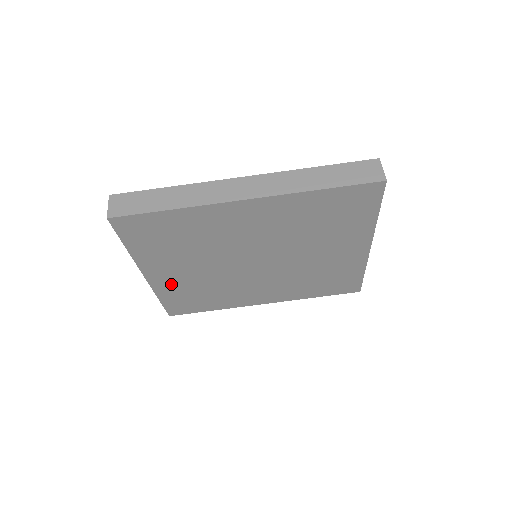
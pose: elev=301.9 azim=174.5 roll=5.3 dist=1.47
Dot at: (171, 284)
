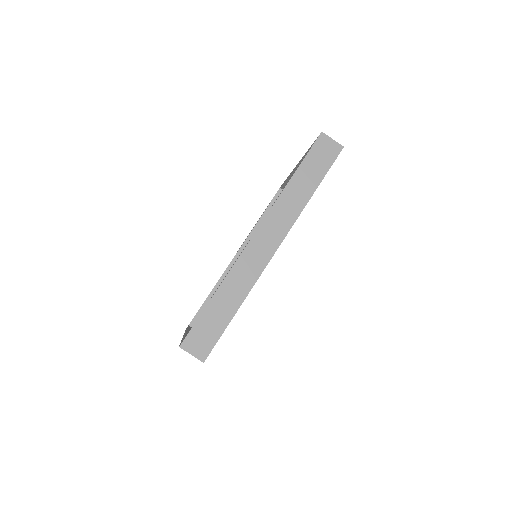
Dot at: occluded
